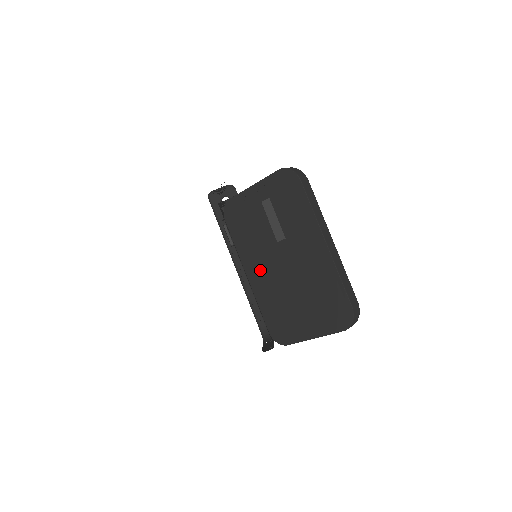
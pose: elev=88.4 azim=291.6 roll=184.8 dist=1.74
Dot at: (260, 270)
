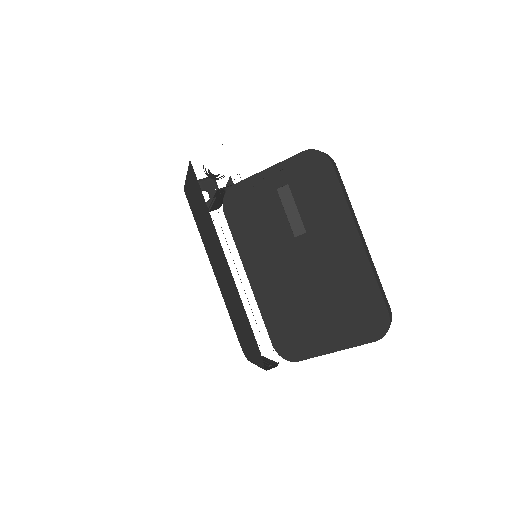
Dot at: (268, 271)
